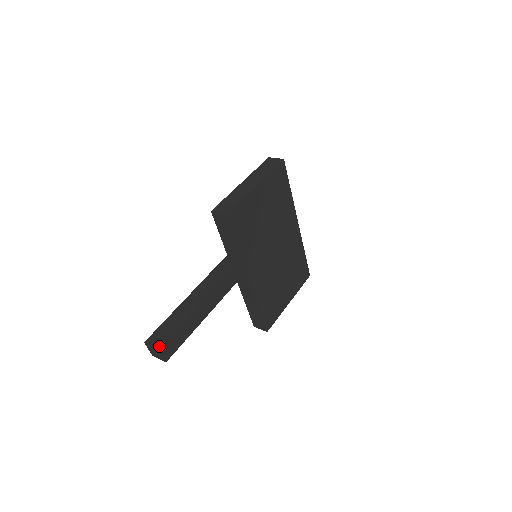
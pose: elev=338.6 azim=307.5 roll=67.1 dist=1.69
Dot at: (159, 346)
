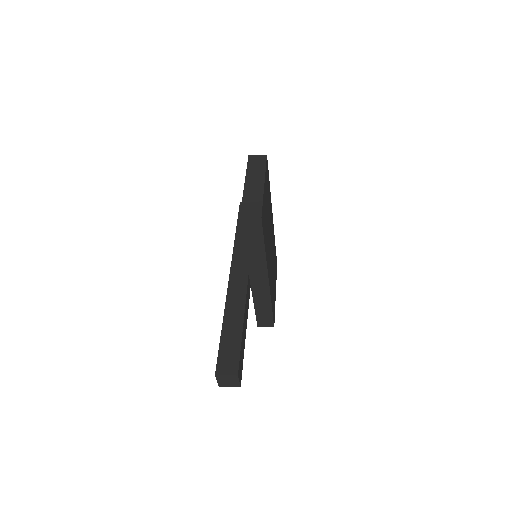
Dot at: (236, 372)
